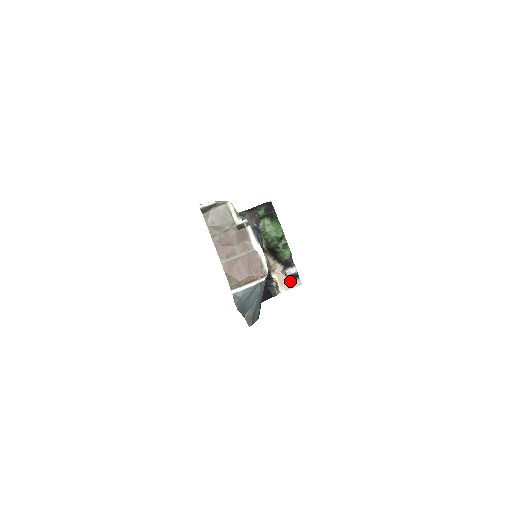
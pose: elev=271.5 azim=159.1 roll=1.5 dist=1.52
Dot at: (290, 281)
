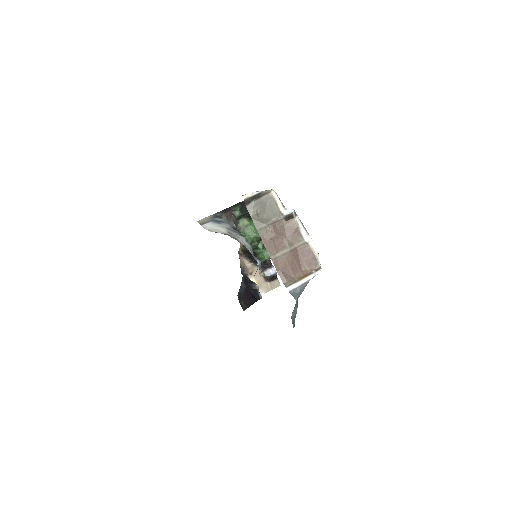
Dot at: (269, 283)
